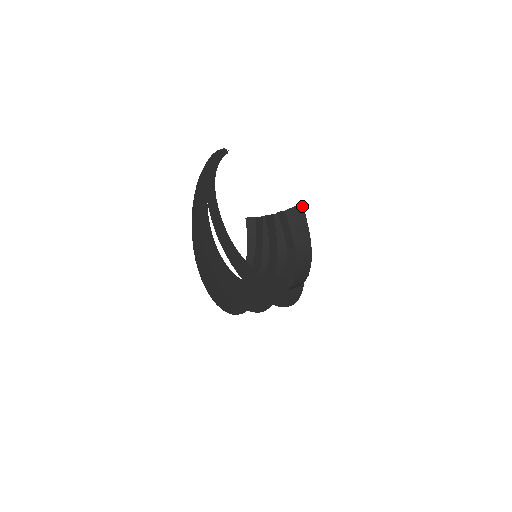
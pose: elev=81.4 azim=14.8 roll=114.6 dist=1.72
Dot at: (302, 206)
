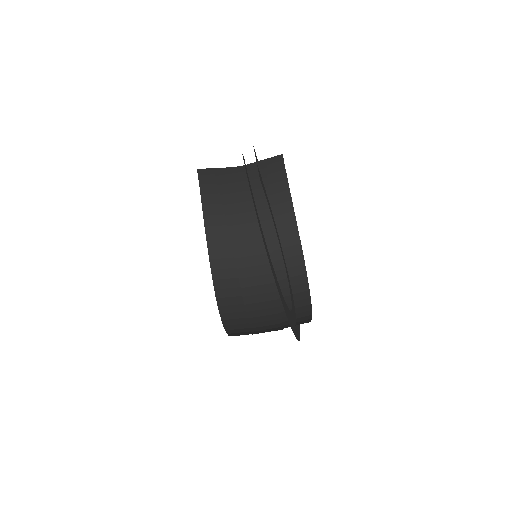
Dot at: (282, 158)
